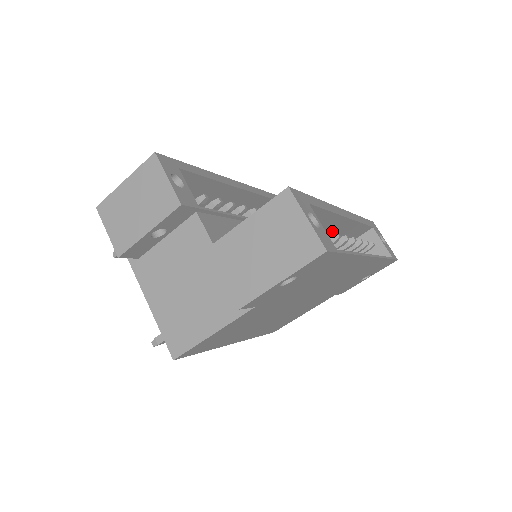
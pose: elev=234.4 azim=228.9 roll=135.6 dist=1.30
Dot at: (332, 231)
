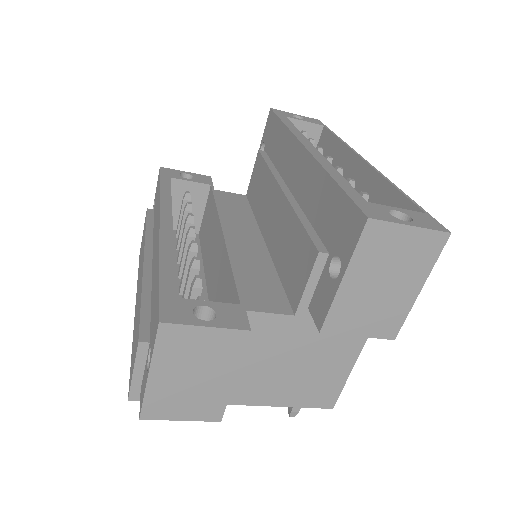
Dot at: occluded
